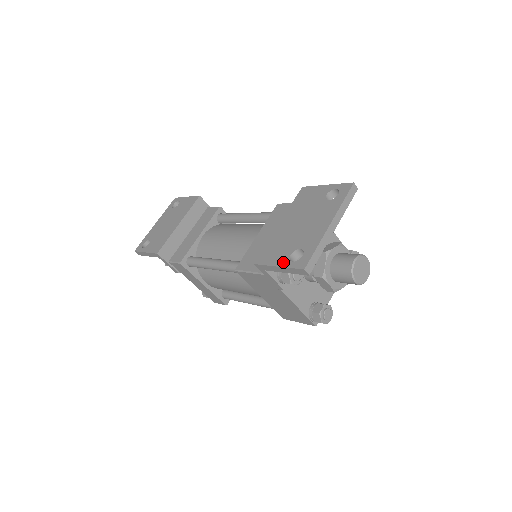
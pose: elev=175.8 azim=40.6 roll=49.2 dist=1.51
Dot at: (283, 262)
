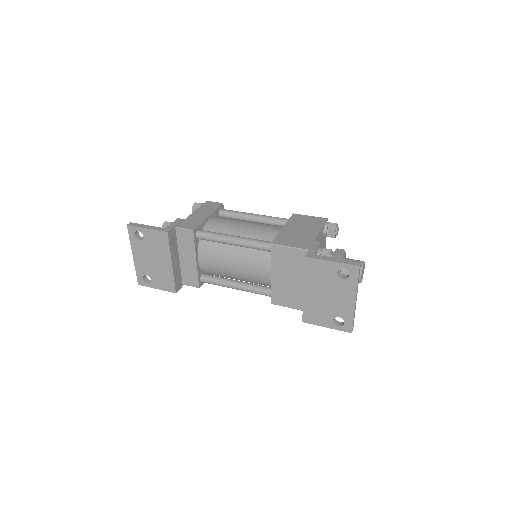
Dot at: (330, 326)
